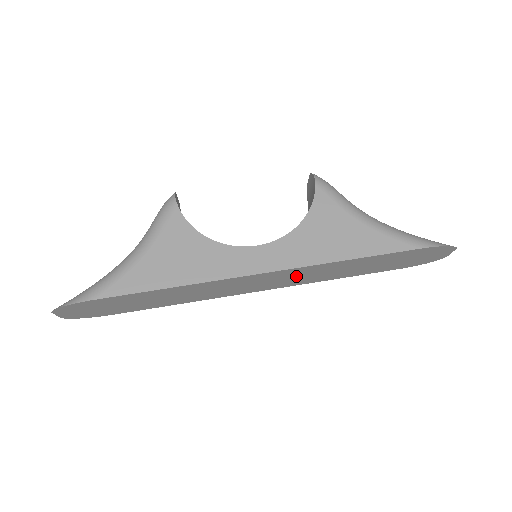
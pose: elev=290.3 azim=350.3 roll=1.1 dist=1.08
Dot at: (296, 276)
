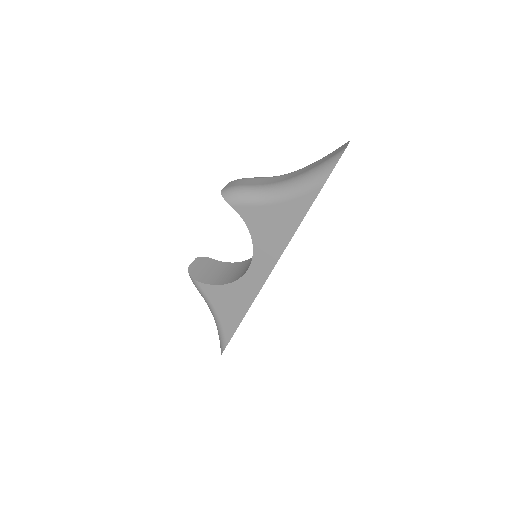
Dot at: occluded
